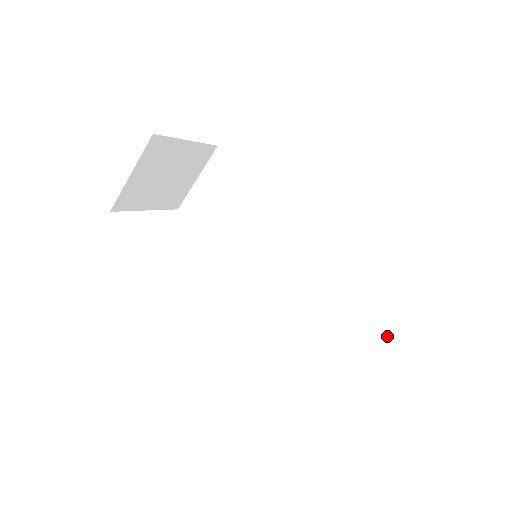
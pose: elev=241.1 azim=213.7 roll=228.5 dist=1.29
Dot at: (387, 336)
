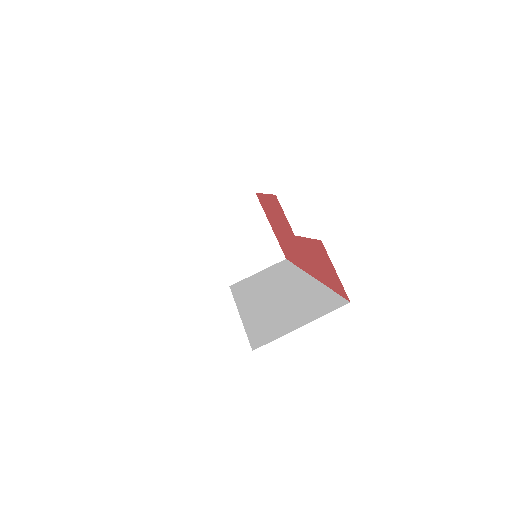
Dot at: (315, 316)
